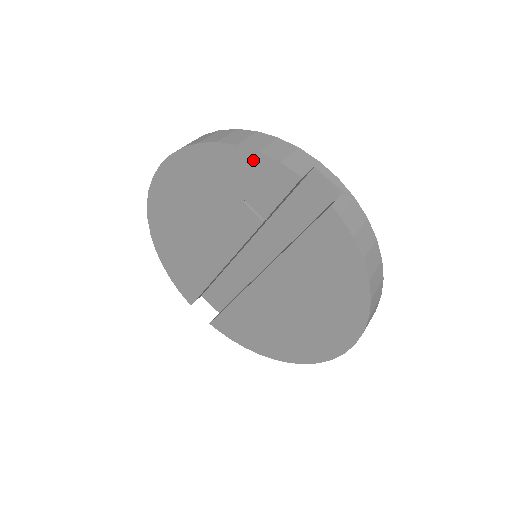
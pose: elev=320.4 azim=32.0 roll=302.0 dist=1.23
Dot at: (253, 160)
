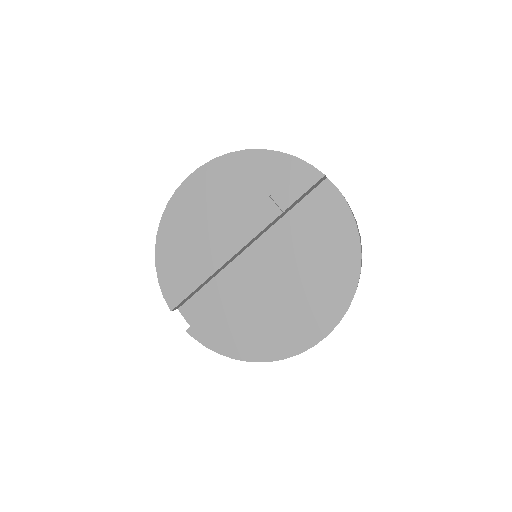
Dot at: (289, 162)
